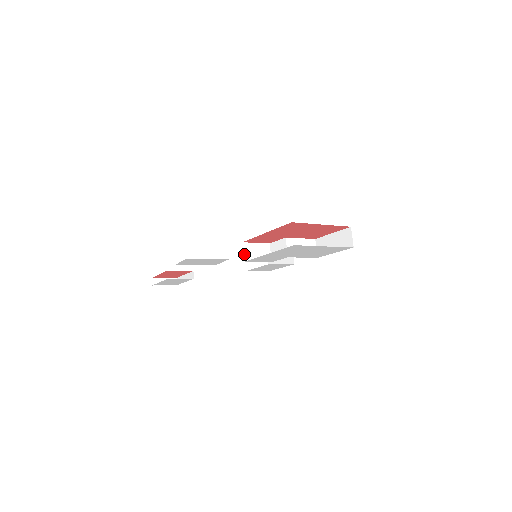
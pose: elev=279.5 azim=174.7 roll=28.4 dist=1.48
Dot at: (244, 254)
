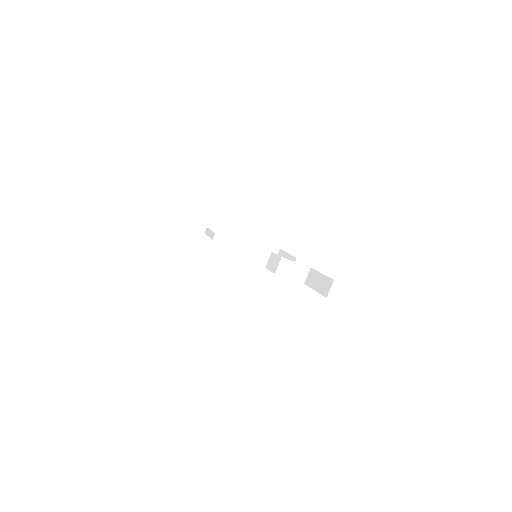
Dot at: (242, 253)
